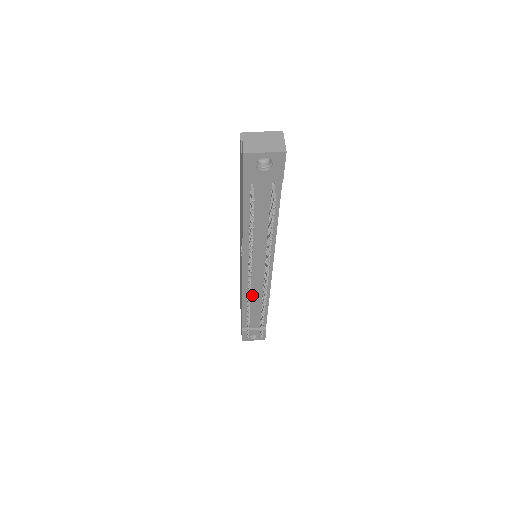
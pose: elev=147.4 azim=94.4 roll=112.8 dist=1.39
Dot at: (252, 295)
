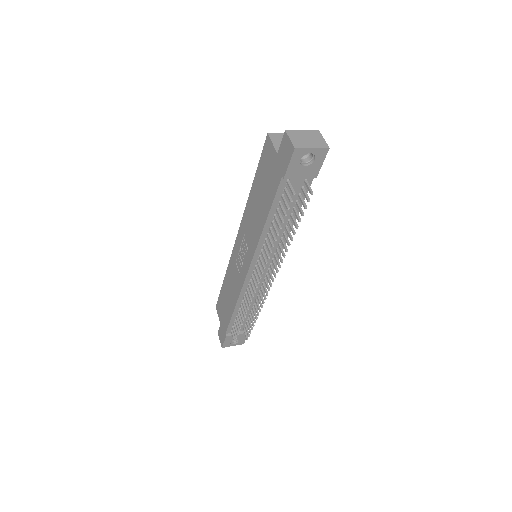
Dot at: occluded
